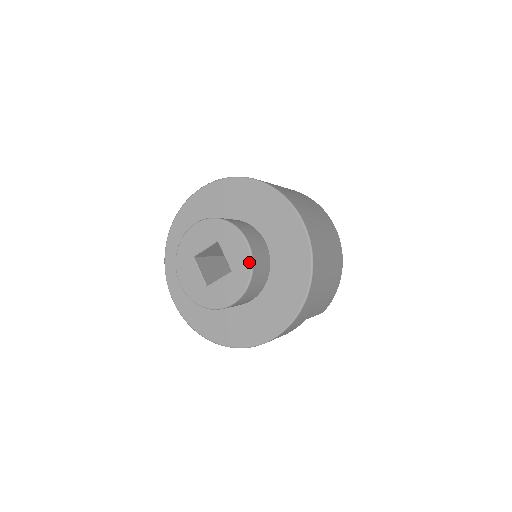
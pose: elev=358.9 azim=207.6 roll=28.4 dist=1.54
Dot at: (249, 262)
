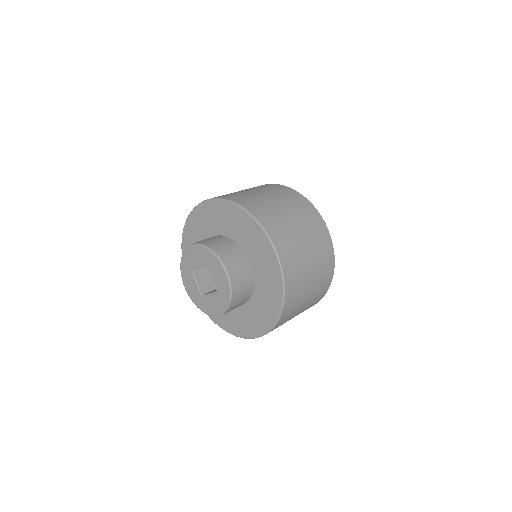
Dot at: (228, 289)
